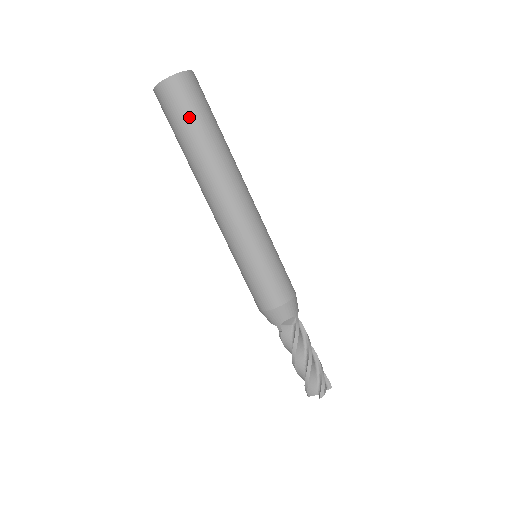
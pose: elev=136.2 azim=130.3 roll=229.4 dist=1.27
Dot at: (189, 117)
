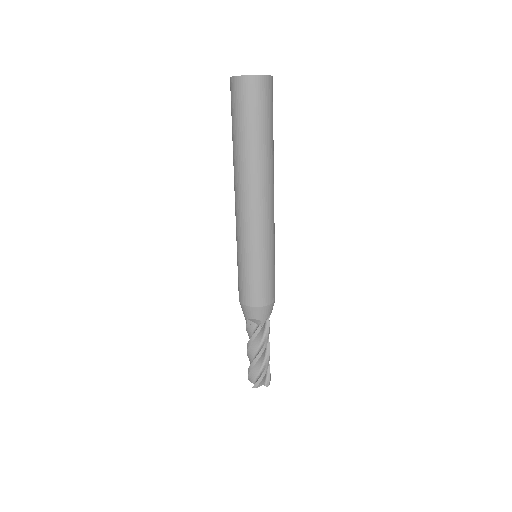
Dot at: (242, 119)
